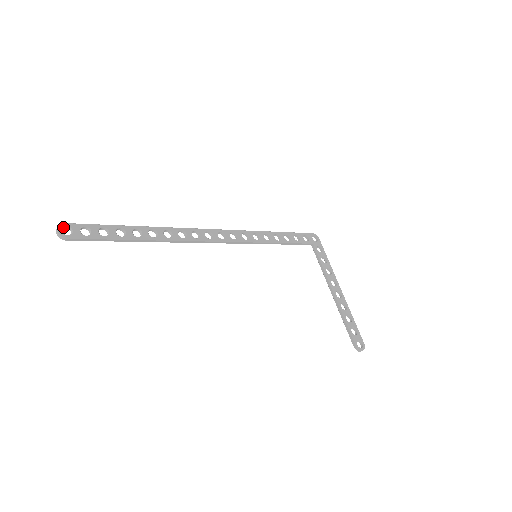
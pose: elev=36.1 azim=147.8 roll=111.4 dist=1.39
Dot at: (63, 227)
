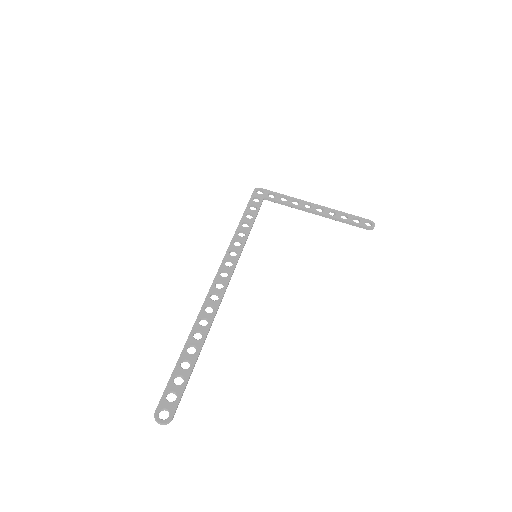
Dot at: (158, 415)
